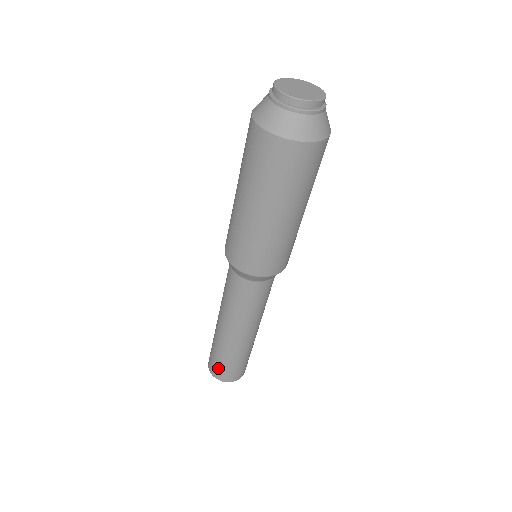
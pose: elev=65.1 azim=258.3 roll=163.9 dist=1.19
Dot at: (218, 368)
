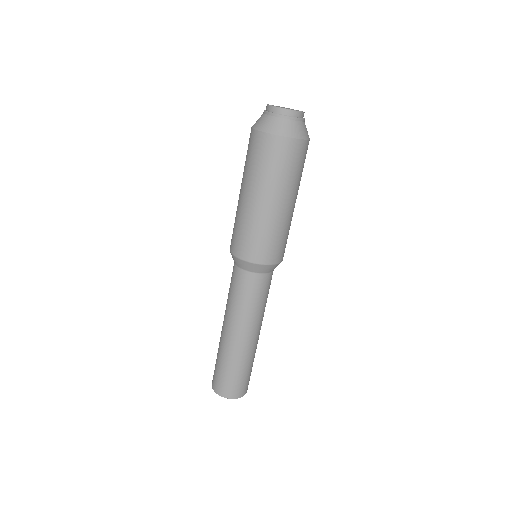
Dot at: (220, 380)
